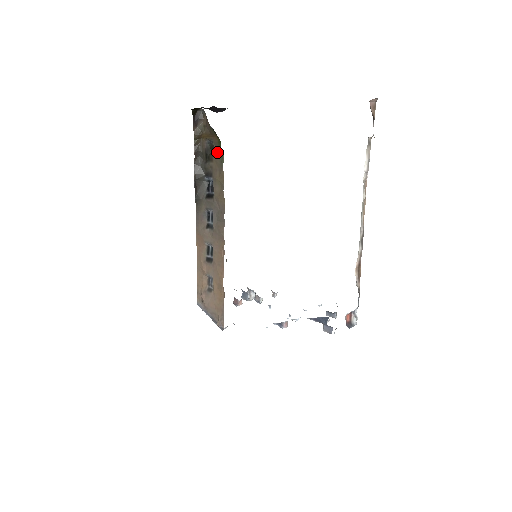
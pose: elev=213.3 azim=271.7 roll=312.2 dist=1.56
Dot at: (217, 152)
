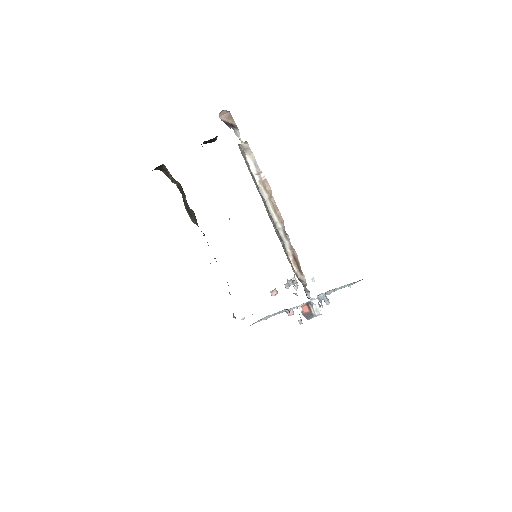
Dot at: occluded
